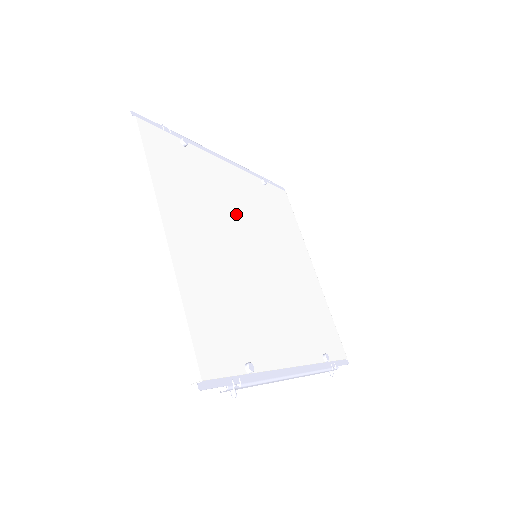
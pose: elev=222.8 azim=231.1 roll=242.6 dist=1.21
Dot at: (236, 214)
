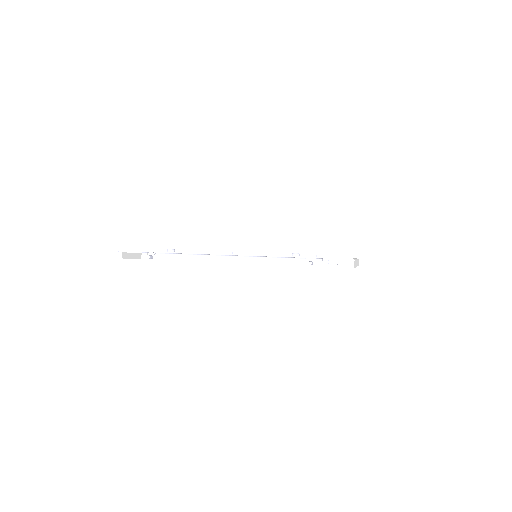
Dot at: occluded
